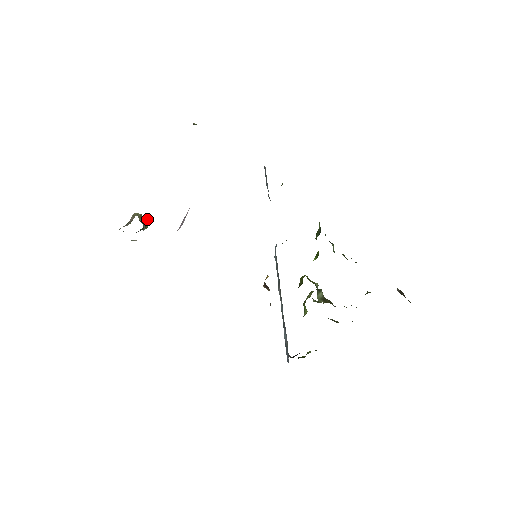
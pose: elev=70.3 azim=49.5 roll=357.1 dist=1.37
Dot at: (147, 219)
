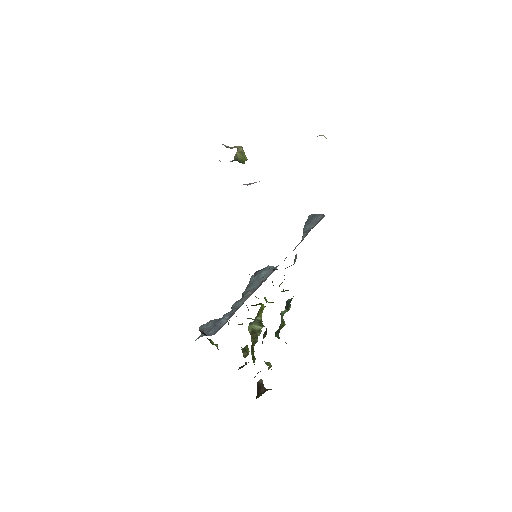
Dot at: (246, 159)
